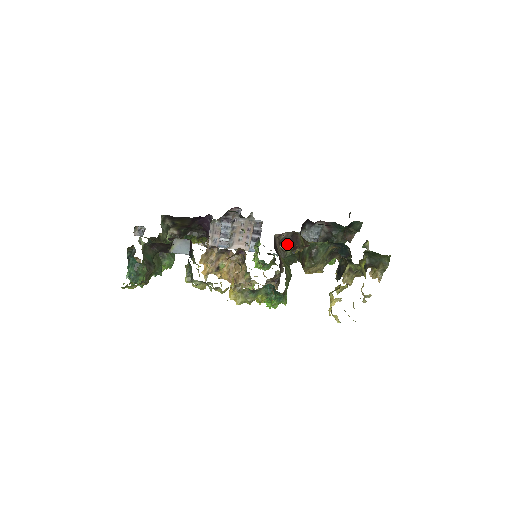
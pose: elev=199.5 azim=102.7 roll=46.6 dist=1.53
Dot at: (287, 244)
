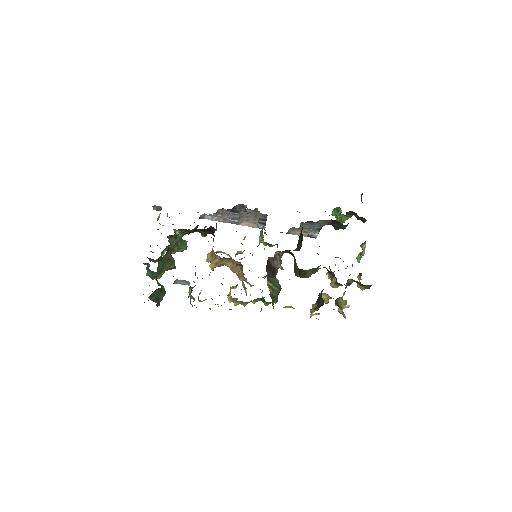
Dot at: (283, 252)
